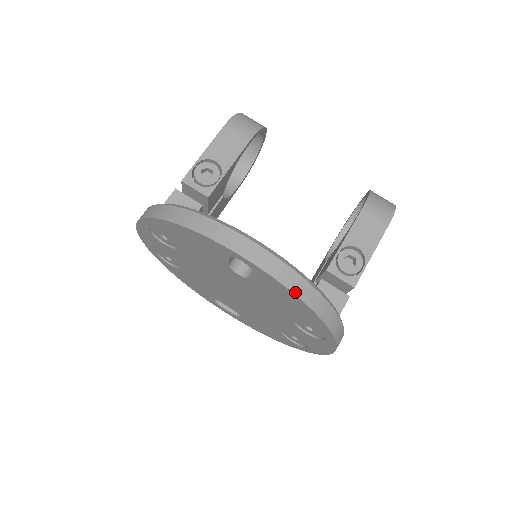
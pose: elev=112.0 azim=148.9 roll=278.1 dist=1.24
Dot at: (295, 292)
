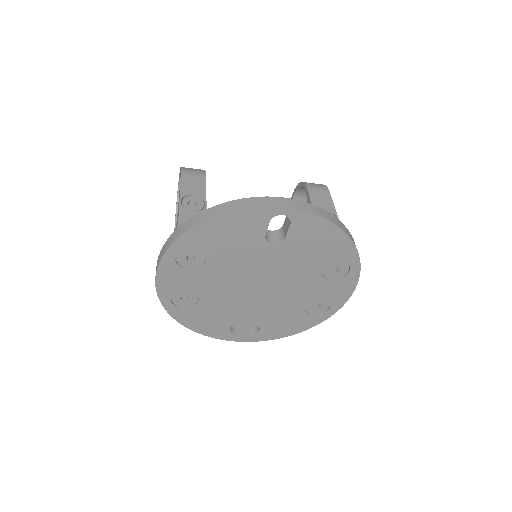
Dot at: (328, 219)
